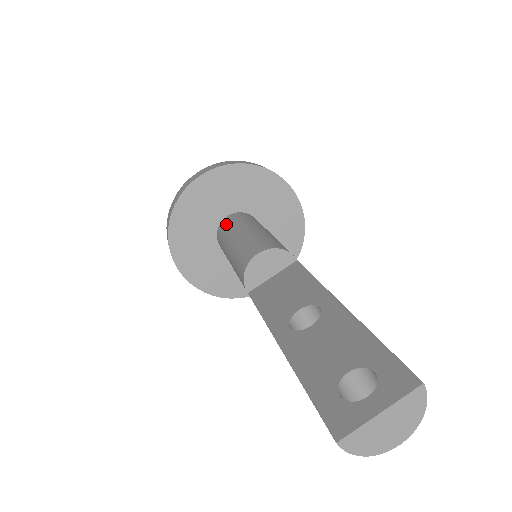
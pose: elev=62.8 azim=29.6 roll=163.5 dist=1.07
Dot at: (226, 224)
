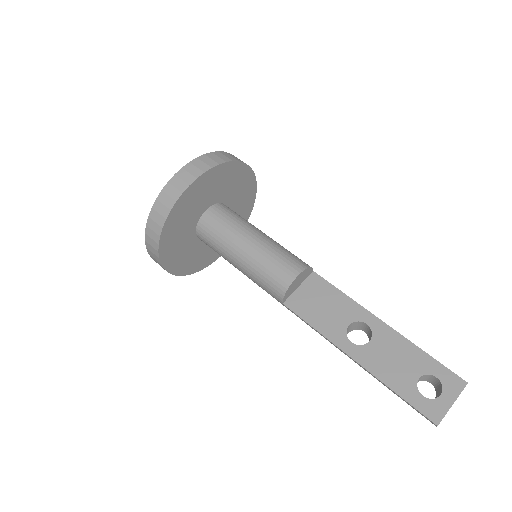
Dot at: (216, 222)
